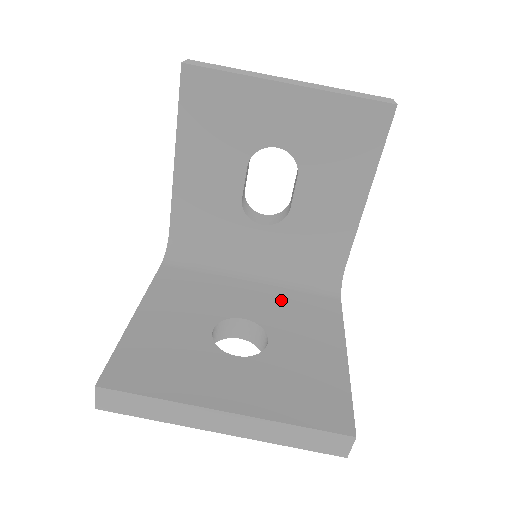
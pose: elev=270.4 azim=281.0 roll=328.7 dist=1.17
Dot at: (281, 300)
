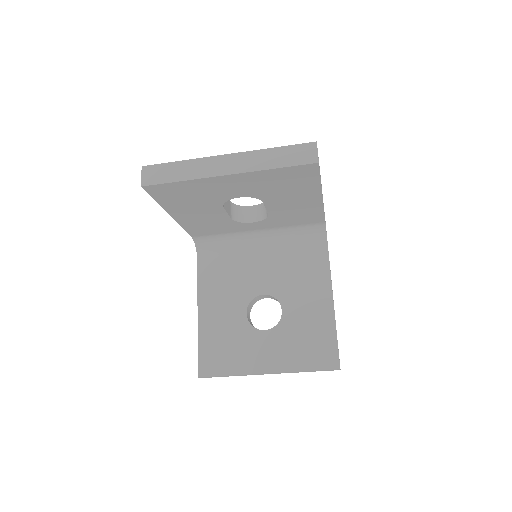
Dot at: (285, 265)
